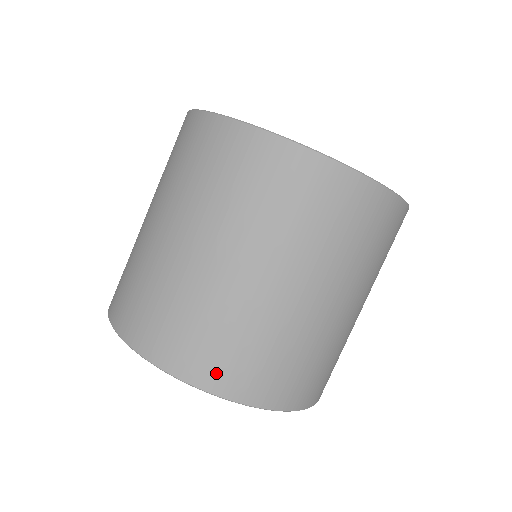
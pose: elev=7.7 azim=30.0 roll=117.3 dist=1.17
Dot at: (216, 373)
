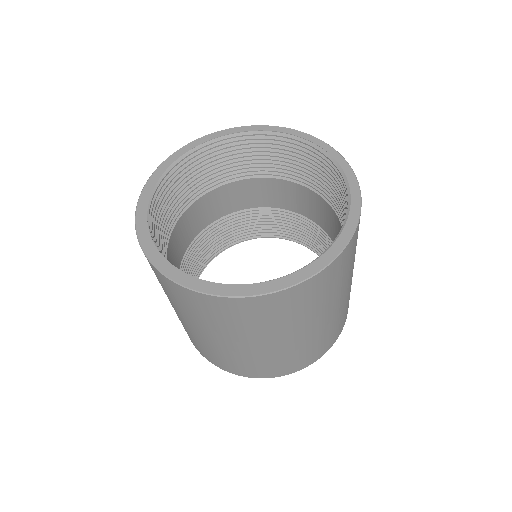
Dot at: (344, 322)
